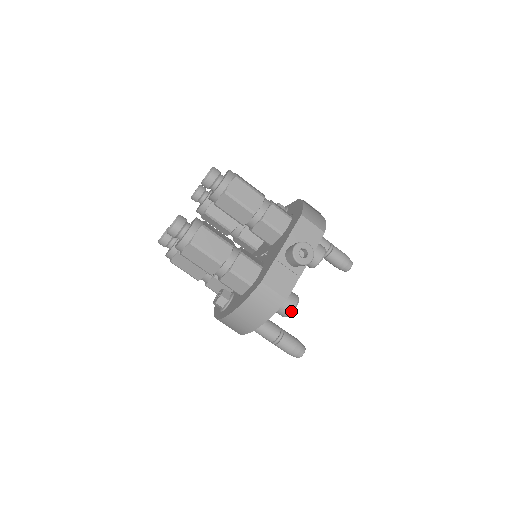
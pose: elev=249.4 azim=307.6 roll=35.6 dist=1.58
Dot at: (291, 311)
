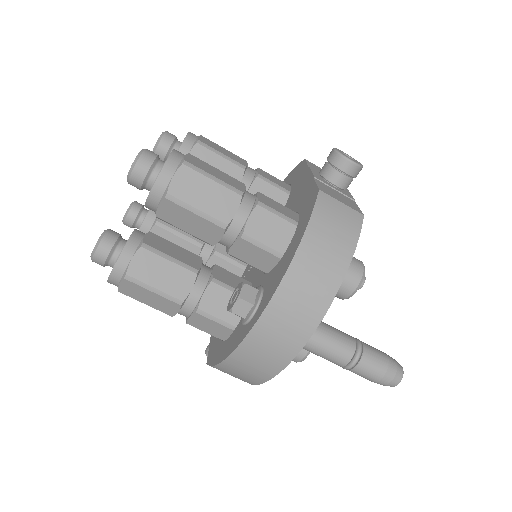
Dot at: (362, 270)
